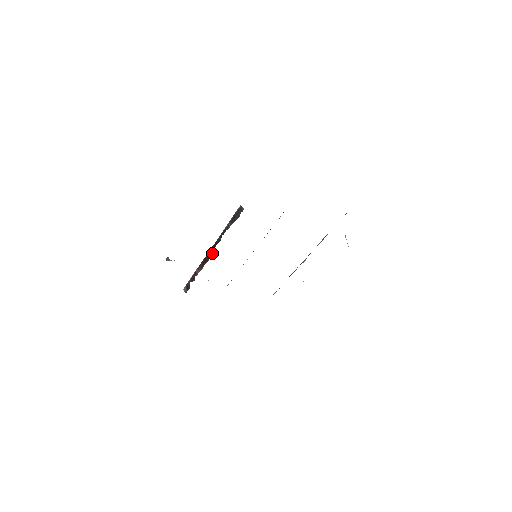
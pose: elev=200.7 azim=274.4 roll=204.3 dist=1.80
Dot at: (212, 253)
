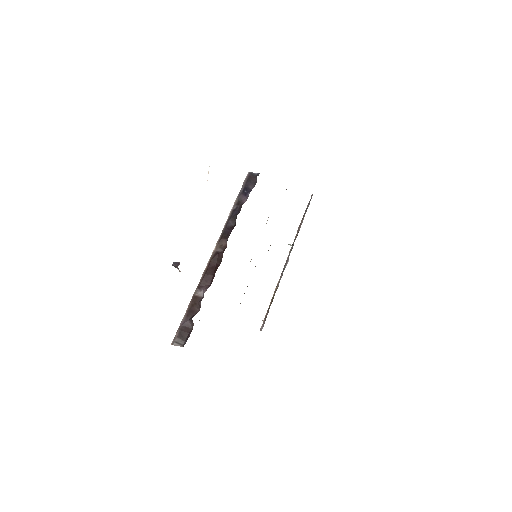
Dot at: (222, 250)
